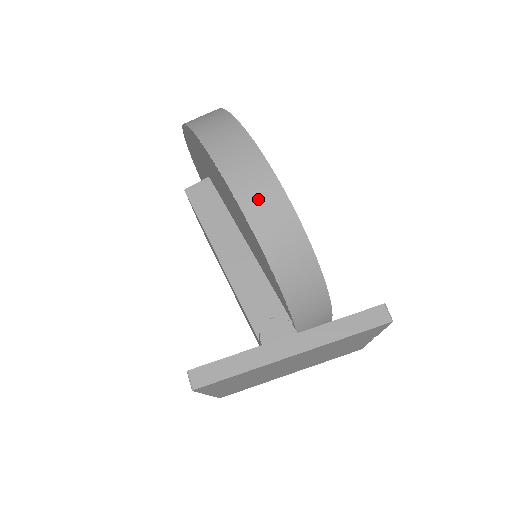
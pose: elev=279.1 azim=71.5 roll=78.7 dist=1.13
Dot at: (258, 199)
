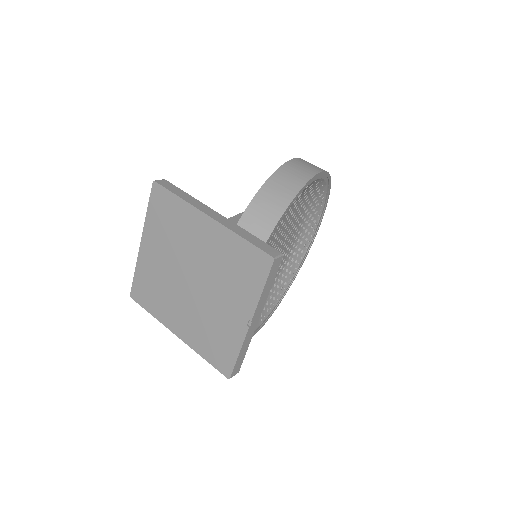
Dot at: (294, 171)
